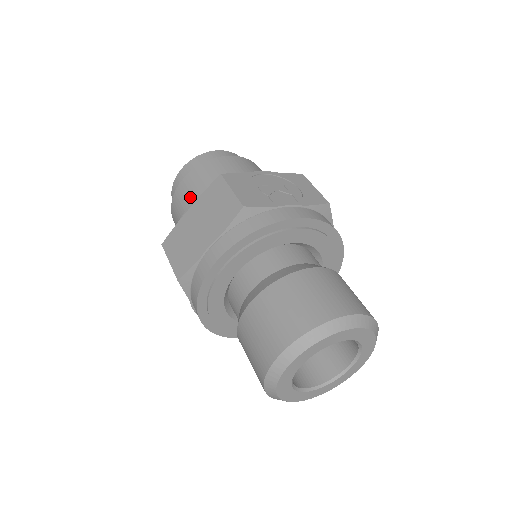
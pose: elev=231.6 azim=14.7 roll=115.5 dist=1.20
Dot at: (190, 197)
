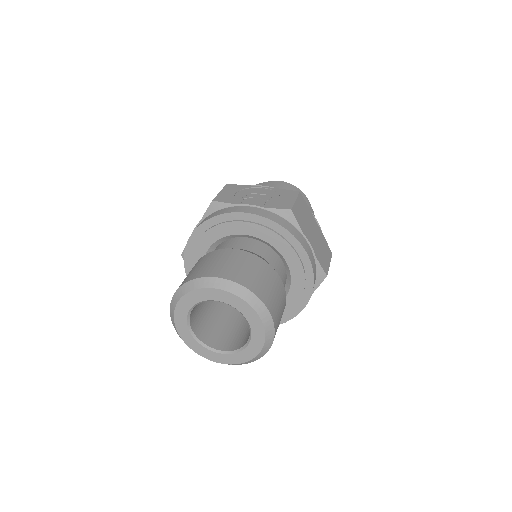
Dot at: occluded
